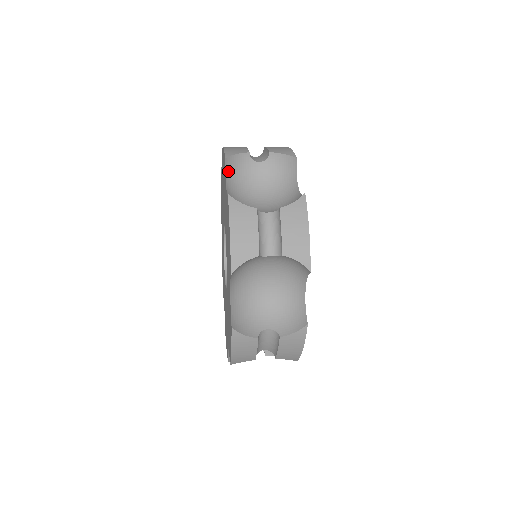
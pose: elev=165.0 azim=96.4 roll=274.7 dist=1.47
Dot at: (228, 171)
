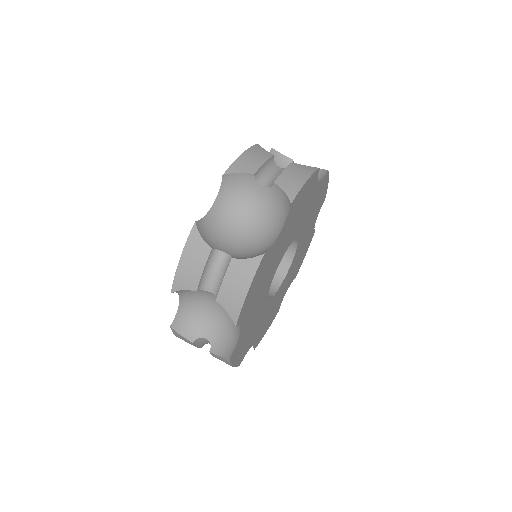
Dot at: (180, 290)
